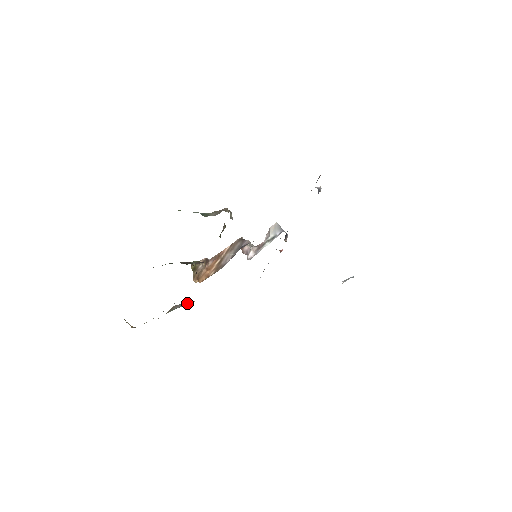
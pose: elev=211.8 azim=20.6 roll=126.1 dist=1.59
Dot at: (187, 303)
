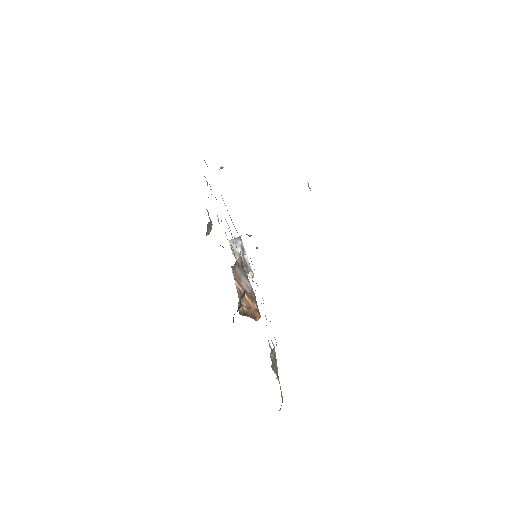
Dot at: (274, 352)
